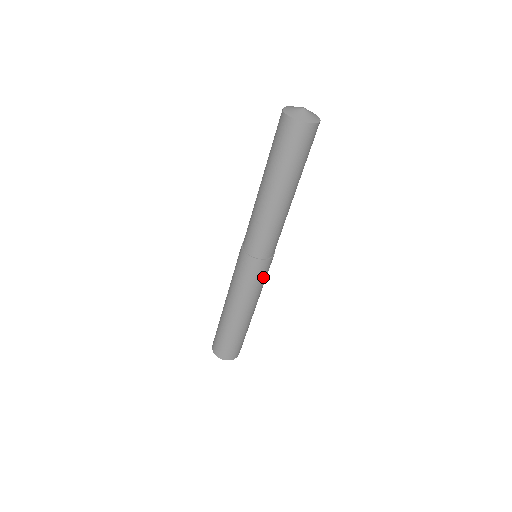
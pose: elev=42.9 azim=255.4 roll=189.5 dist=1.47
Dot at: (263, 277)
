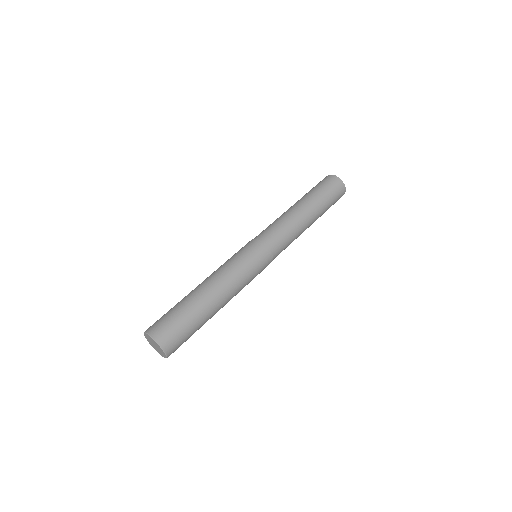
Dot at: (257, 268)
